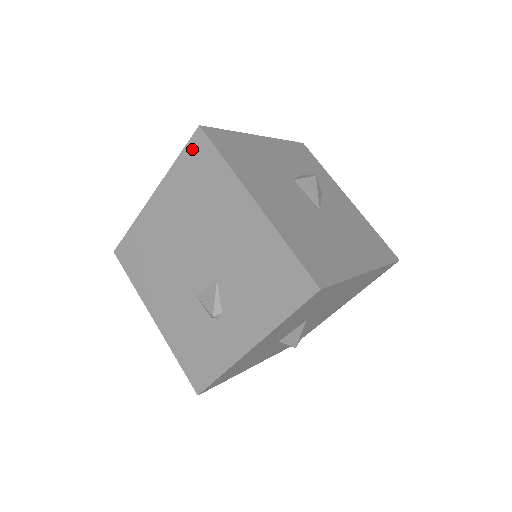
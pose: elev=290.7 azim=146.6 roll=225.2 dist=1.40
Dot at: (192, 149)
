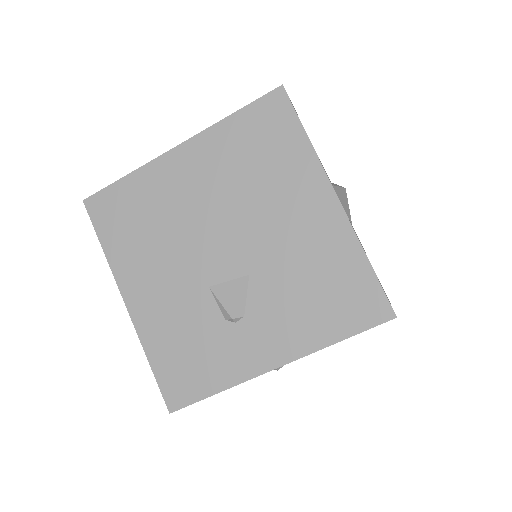
Dot at: (262, 109)
